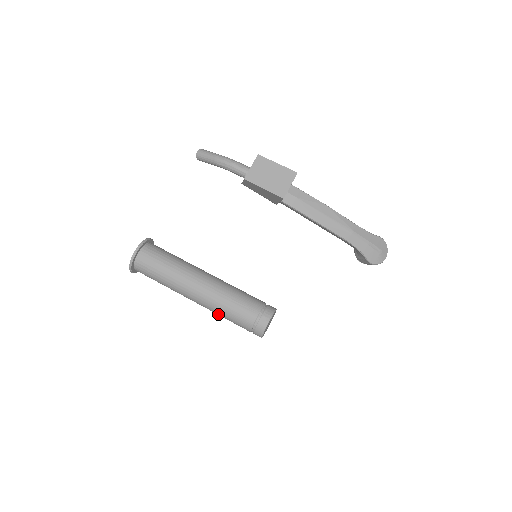
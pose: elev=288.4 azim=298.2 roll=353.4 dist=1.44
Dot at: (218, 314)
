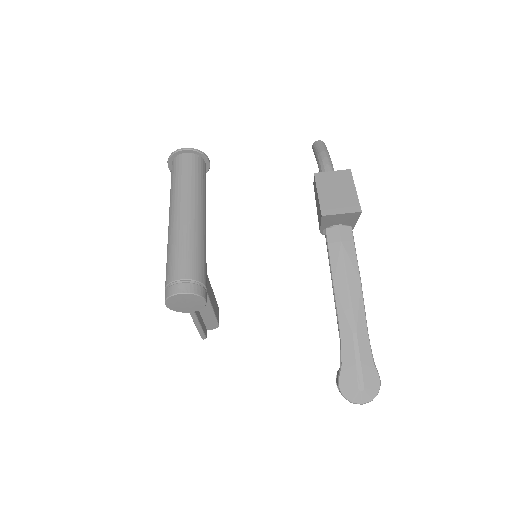
Dot at: (167, 251)
